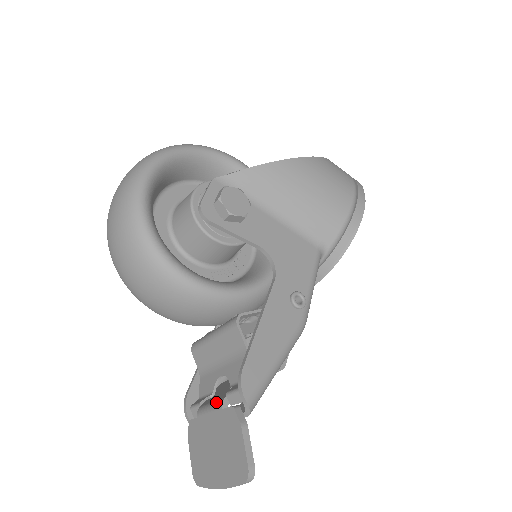
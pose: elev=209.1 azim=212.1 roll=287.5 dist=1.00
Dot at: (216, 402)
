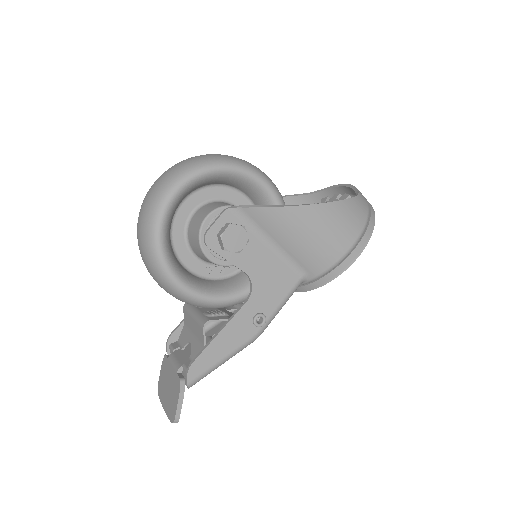
Dot at: (177, 363)
